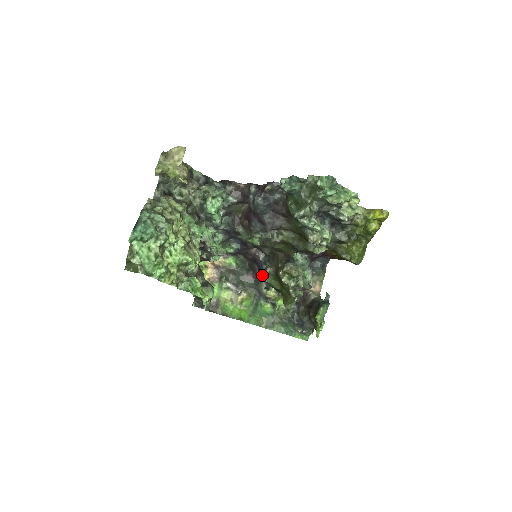
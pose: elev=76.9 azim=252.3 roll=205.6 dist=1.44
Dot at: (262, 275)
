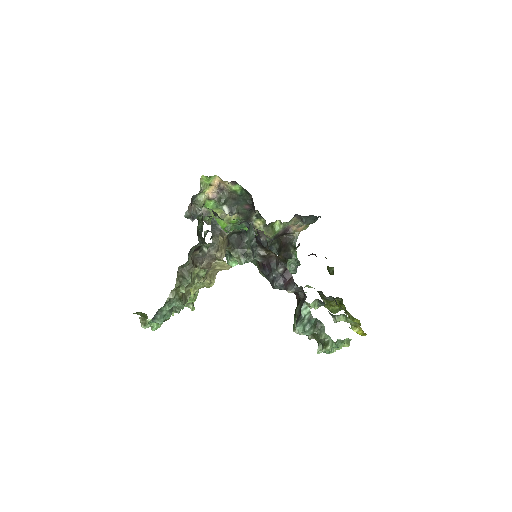
Dot at: occluded
